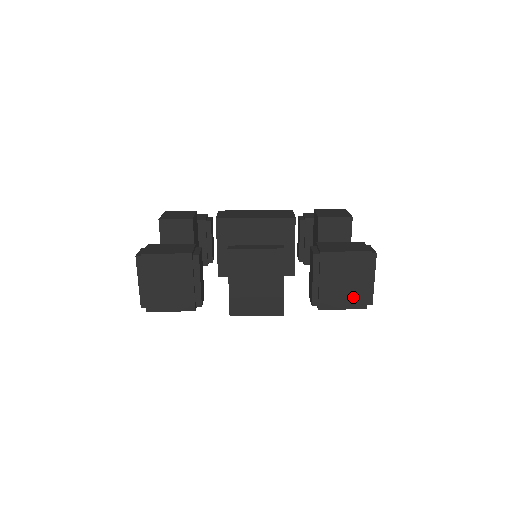
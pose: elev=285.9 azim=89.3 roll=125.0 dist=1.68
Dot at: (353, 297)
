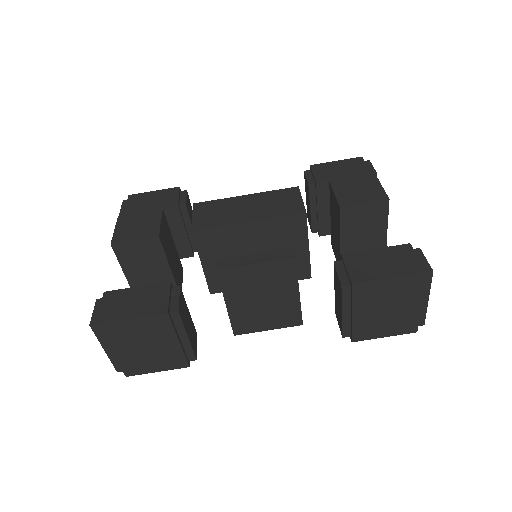
Dot at: (399, 323)
